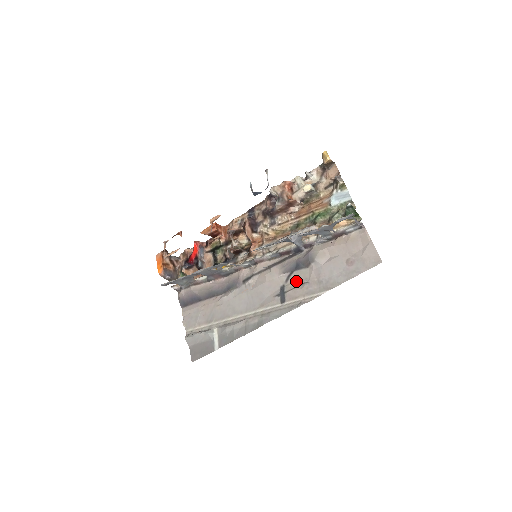
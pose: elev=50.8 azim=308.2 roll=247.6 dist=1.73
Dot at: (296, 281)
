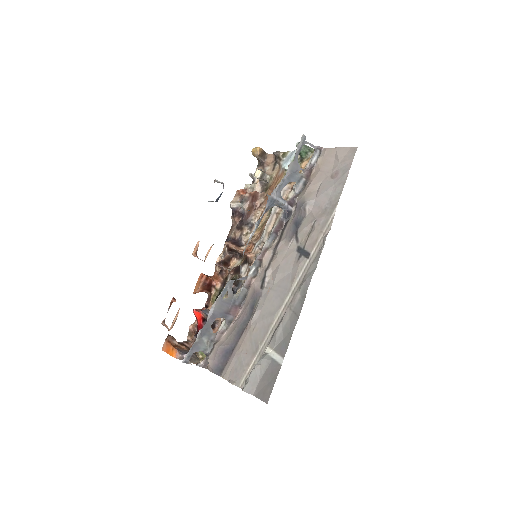
Dot at: (305, 232)
